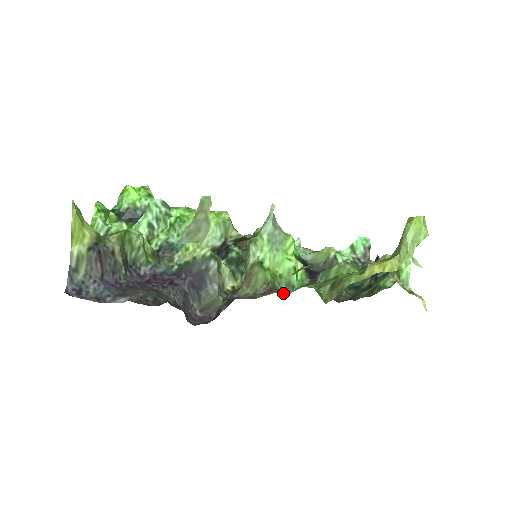
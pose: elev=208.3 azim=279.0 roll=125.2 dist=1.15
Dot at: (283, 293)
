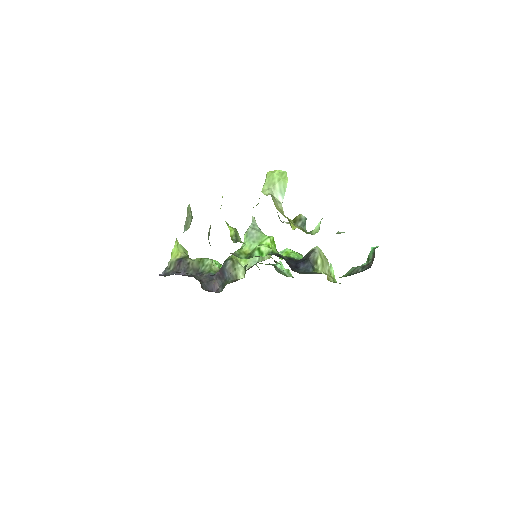
Dot at: occluded
